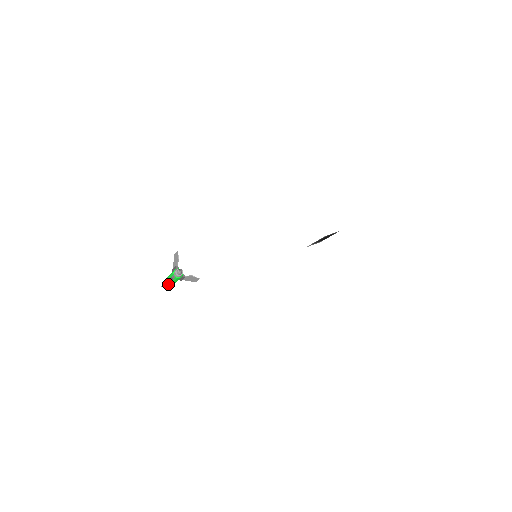
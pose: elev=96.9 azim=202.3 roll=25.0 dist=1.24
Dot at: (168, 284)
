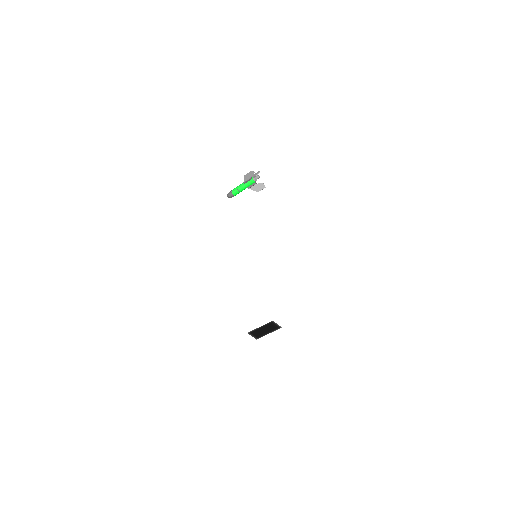
Dot at: (236, 190)
